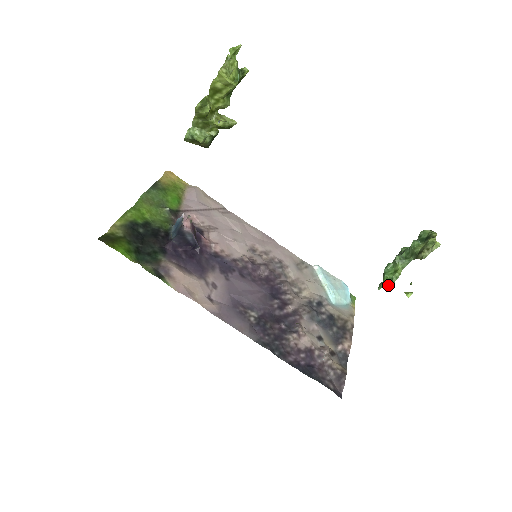
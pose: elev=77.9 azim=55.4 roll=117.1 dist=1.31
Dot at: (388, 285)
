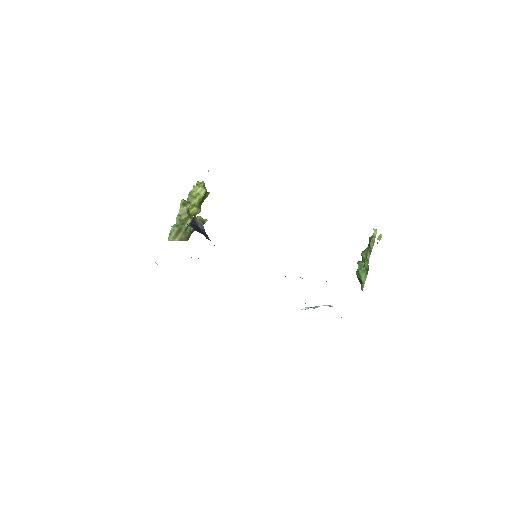
Dot at: (366, 275)
